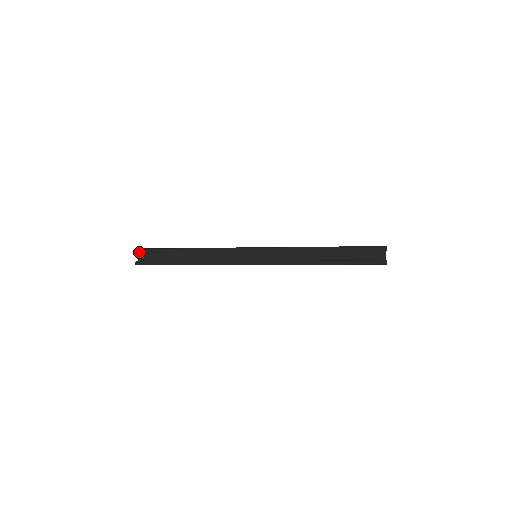
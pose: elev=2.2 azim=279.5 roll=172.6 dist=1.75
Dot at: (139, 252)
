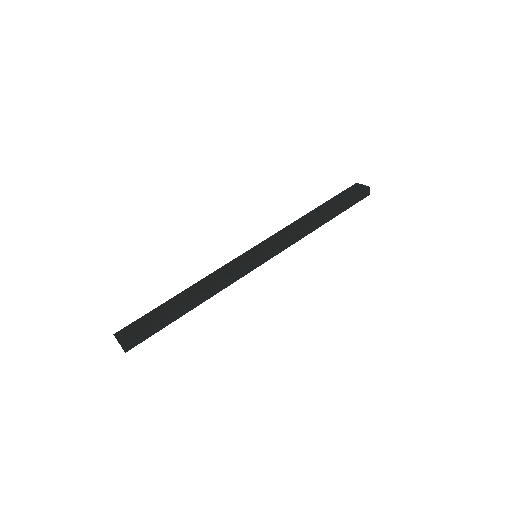
Dot at: (129, 347)
